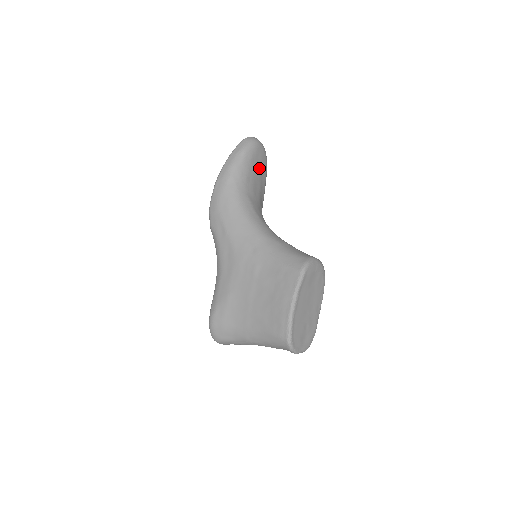
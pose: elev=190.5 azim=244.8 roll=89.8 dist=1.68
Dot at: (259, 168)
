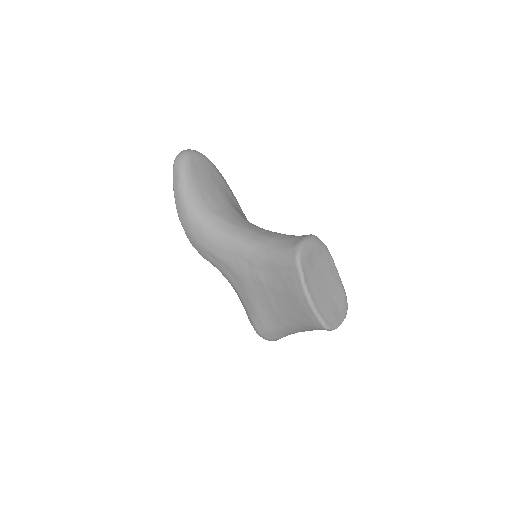
Dot at: (206, 175)
